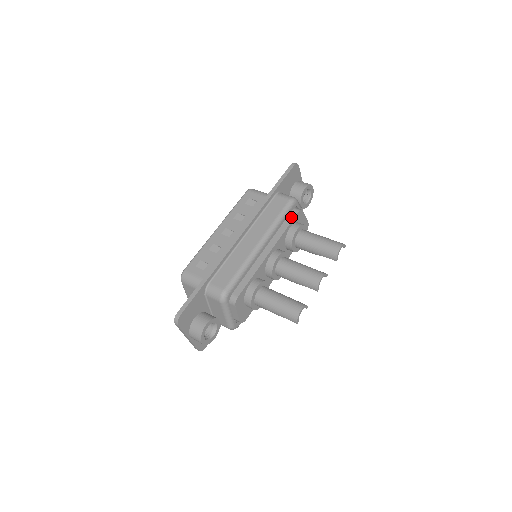
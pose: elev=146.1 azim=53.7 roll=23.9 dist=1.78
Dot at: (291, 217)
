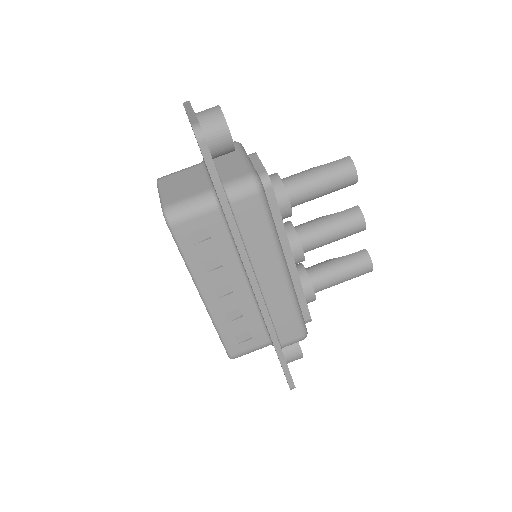
Dot at: (271, 201)
